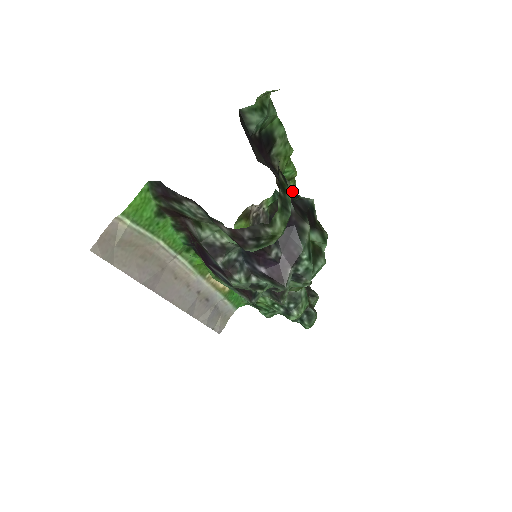
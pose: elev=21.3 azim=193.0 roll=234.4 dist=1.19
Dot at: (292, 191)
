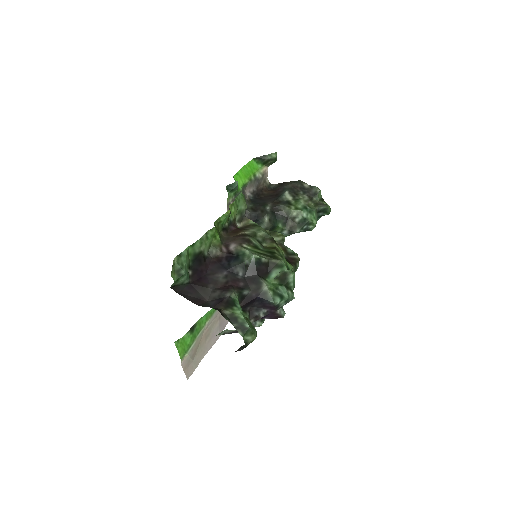
Dot at: (238, 268)
